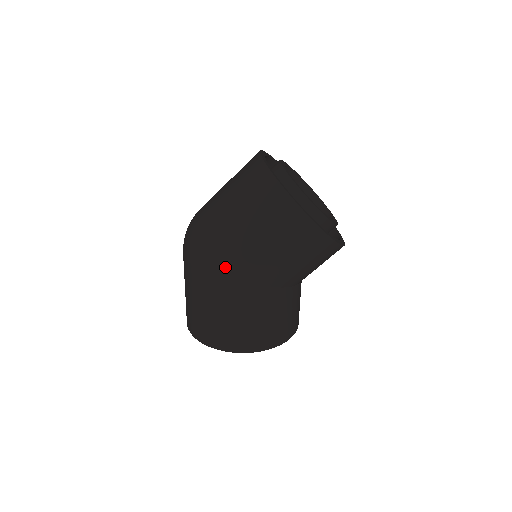
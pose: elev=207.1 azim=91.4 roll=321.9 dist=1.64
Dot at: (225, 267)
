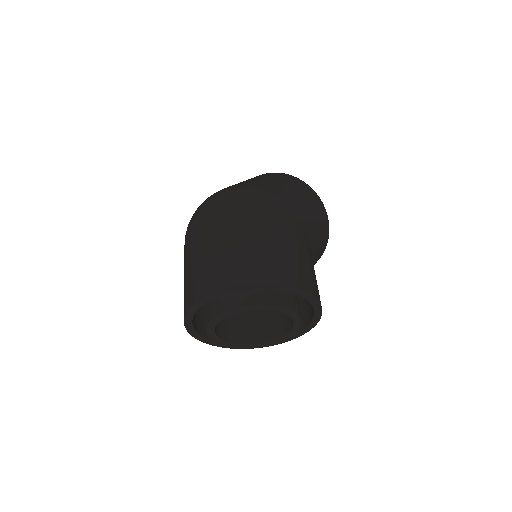
Dot at: (280, 202)
